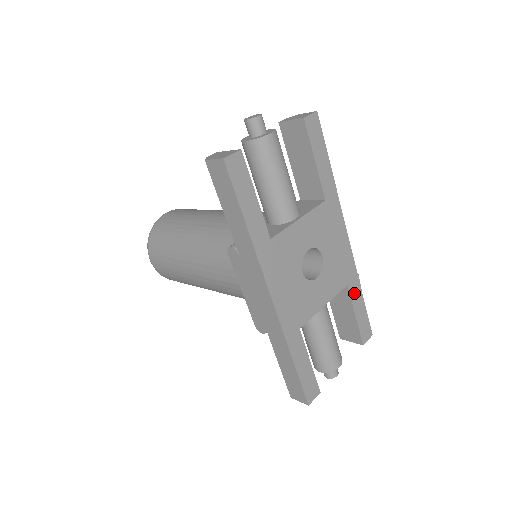
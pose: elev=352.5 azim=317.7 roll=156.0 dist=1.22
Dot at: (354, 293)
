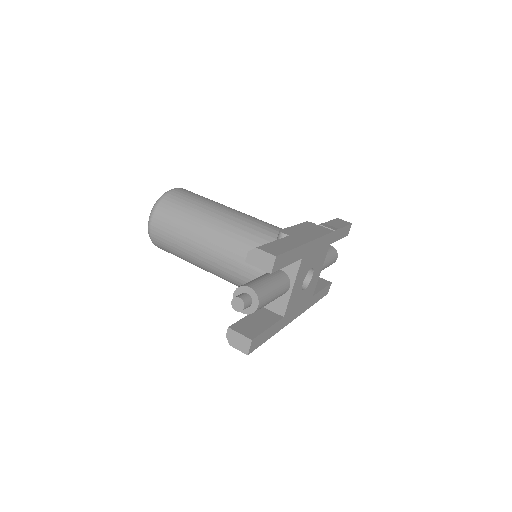
Dot at: (335, 238)
